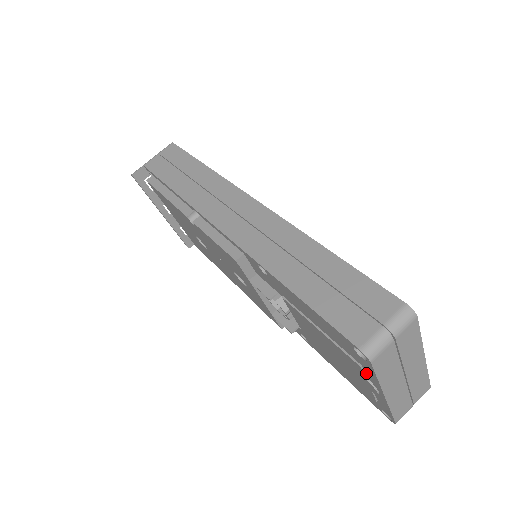
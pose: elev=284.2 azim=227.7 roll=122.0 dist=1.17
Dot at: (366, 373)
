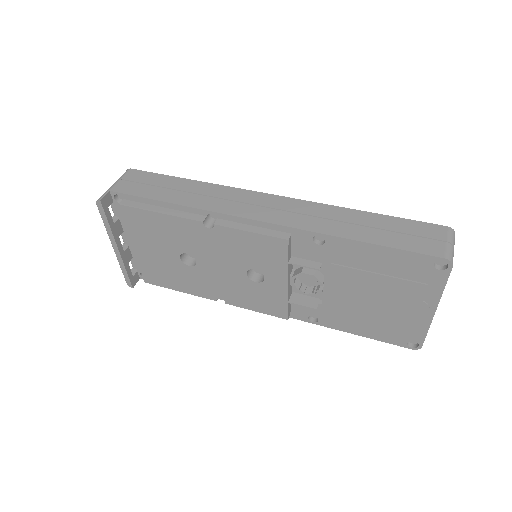
Dot at: (427, 292)
